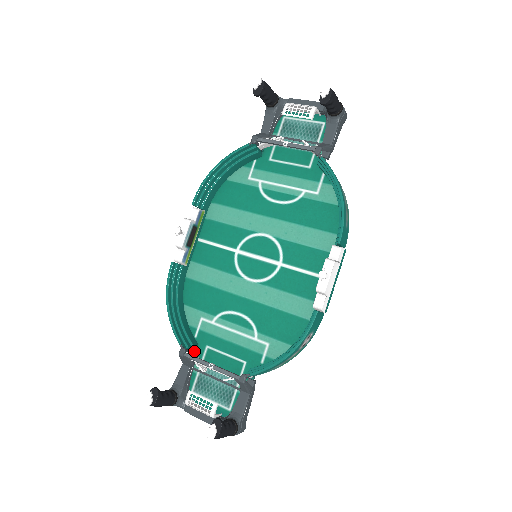
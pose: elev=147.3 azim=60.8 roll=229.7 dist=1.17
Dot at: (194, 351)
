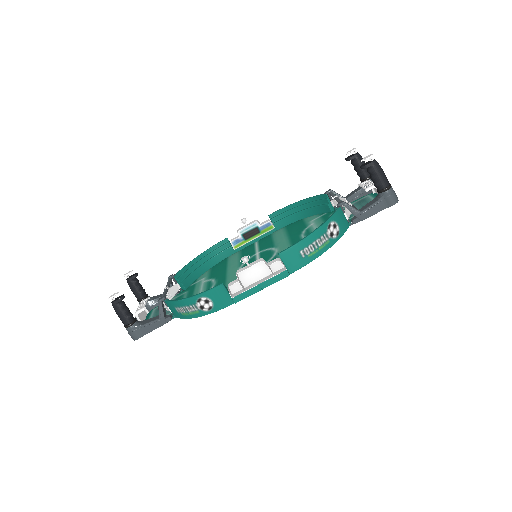
Dot at: (180, 289)
